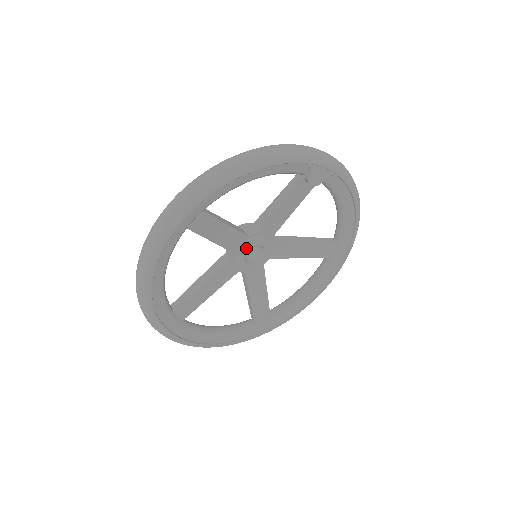
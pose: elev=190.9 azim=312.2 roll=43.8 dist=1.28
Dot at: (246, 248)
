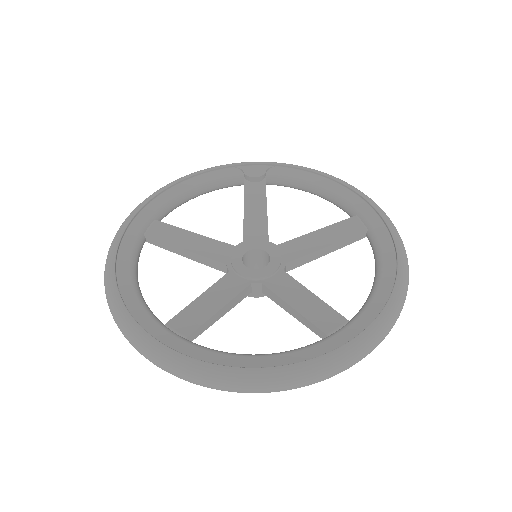
Dot at: (239, 255)
